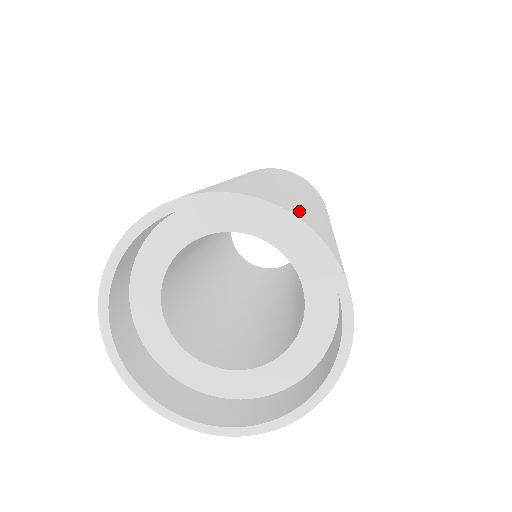
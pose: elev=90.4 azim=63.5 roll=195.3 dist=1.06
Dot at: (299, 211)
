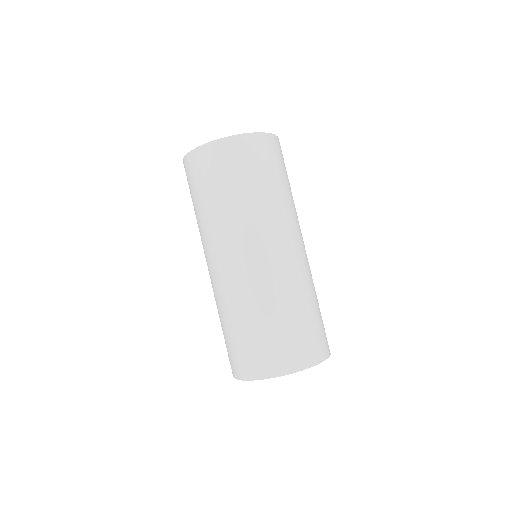
Dot at: (267, 360)
